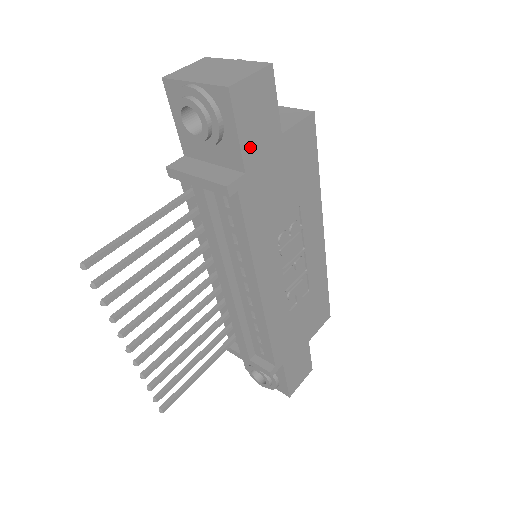
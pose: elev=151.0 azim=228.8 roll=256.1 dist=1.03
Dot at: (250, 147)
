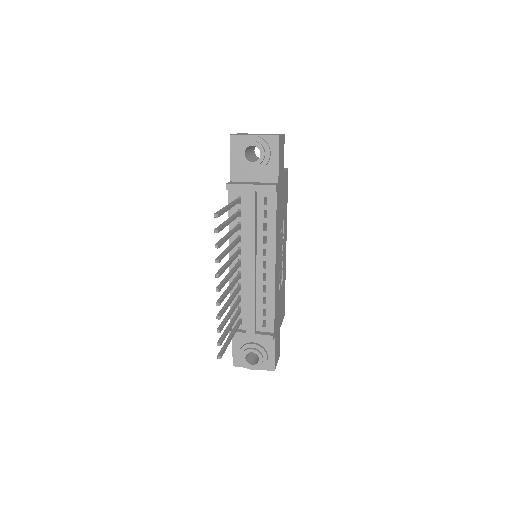
Dot at: (280, 170)
